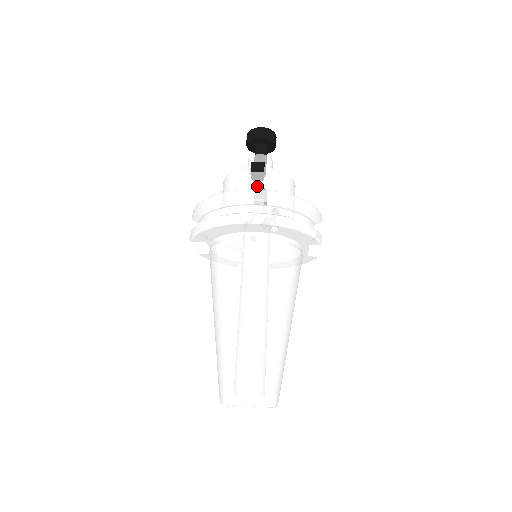
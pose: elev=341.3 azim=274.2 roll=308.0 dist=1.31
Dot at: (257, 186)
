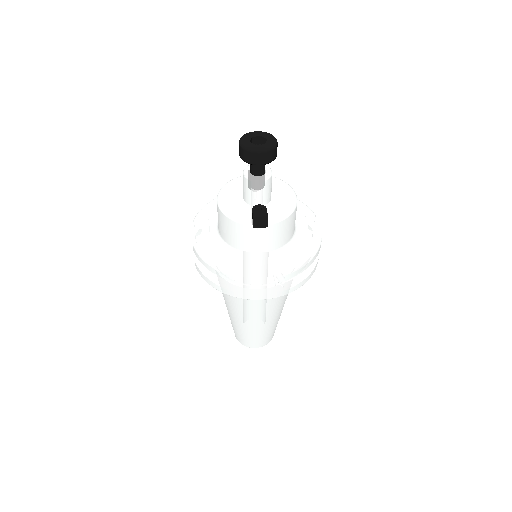
Dot at: (261, 242)
